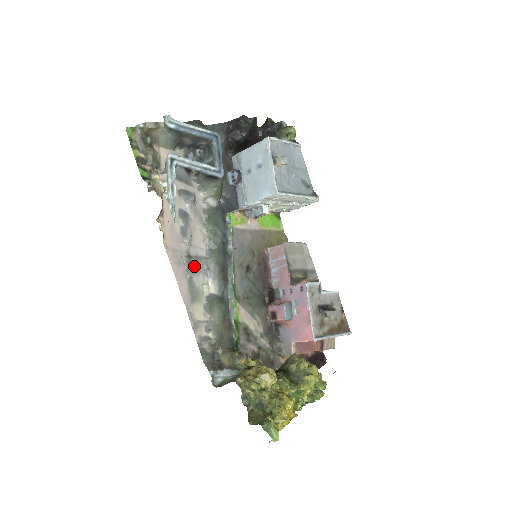
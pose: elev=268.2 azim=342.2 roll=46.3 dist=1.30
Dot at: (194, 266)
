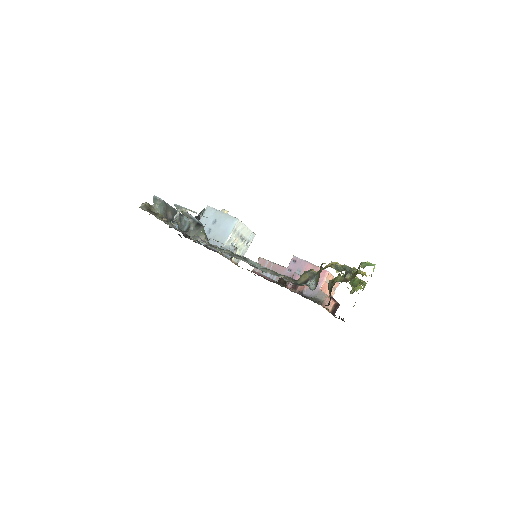
Dot at: occluded
